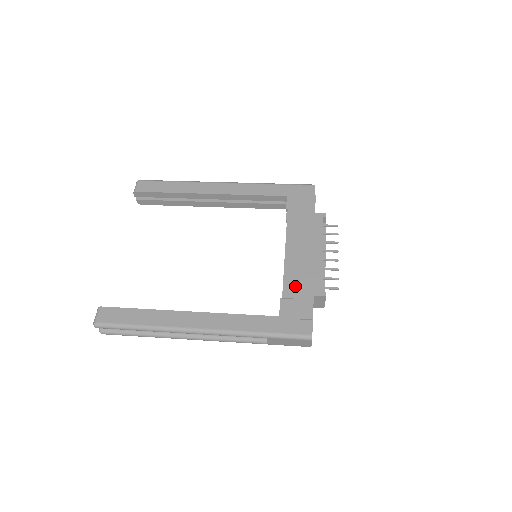
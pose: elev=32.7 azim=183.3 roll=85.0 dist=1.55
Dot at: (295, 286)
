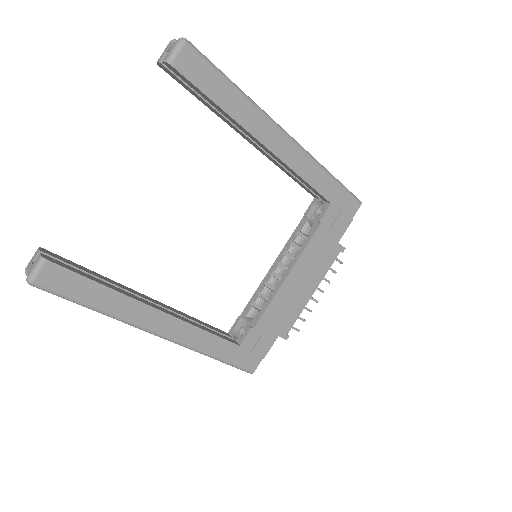
Dot at: (271, 320)
